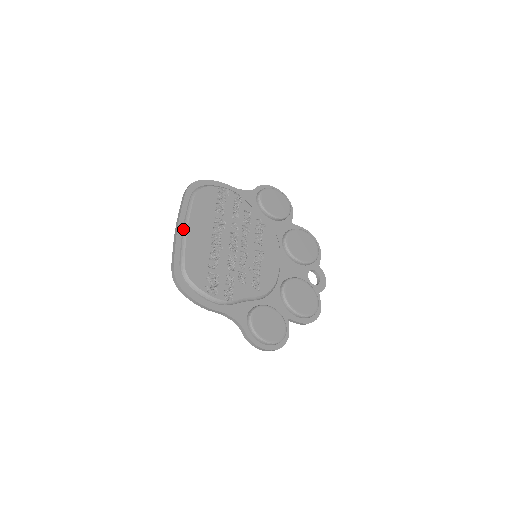
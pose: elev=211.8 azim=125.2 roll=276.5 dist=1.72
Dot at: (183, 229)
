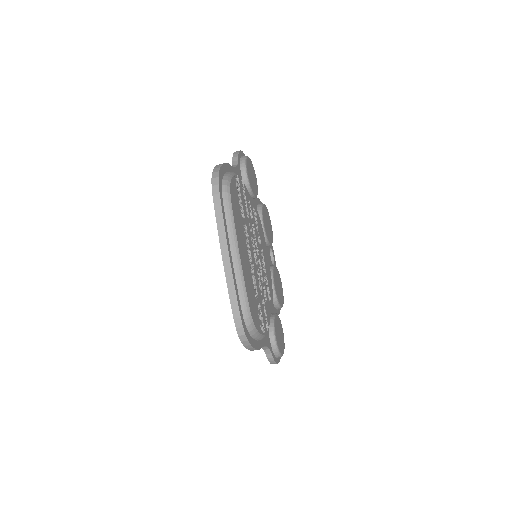
Dot at: (234, 257)
